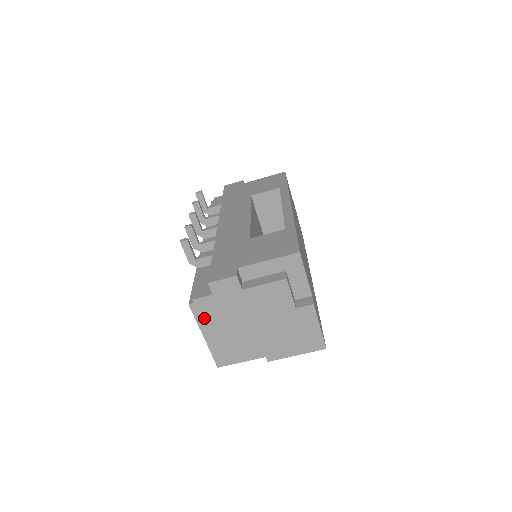
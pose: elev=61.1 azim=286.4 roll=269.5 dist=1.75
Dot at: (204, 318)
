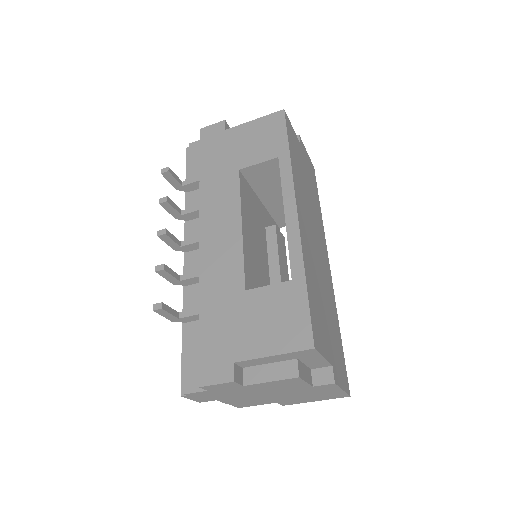
Dot at: (202, 399)
